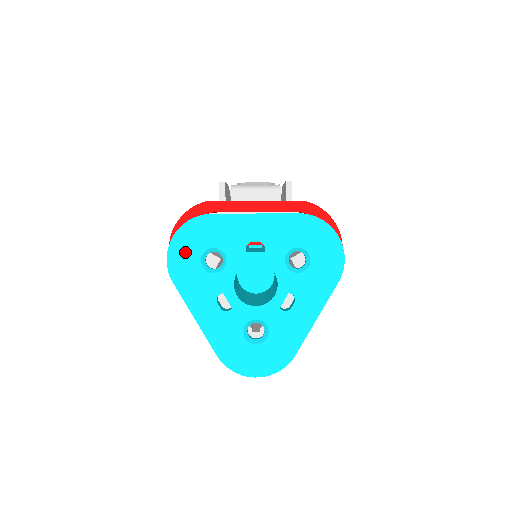
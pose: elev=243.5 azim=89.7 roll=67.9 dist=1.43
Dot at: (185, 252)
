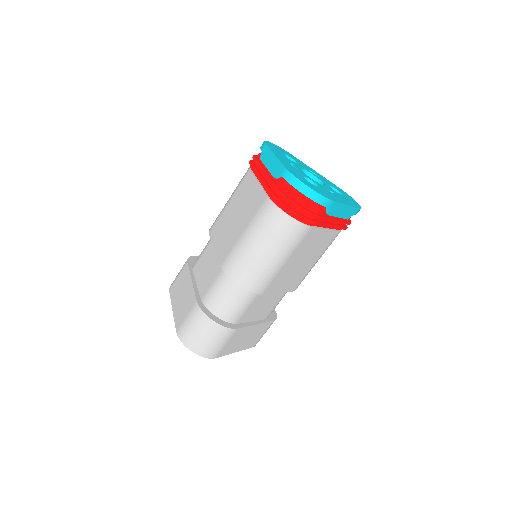
Dot at: (276, 147)
